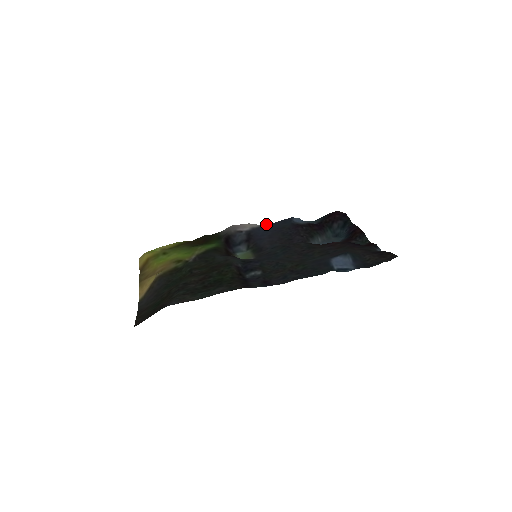
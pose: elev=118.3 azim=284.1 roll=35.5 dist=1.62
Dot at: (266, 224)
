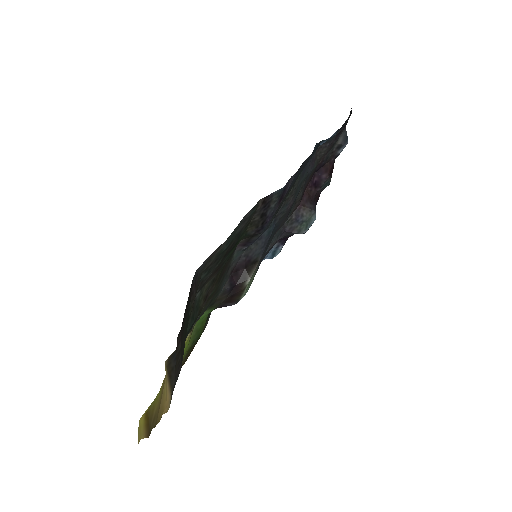
Dot at: occluded
